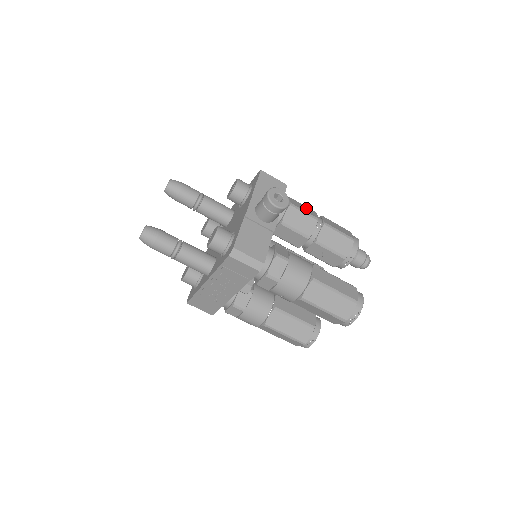
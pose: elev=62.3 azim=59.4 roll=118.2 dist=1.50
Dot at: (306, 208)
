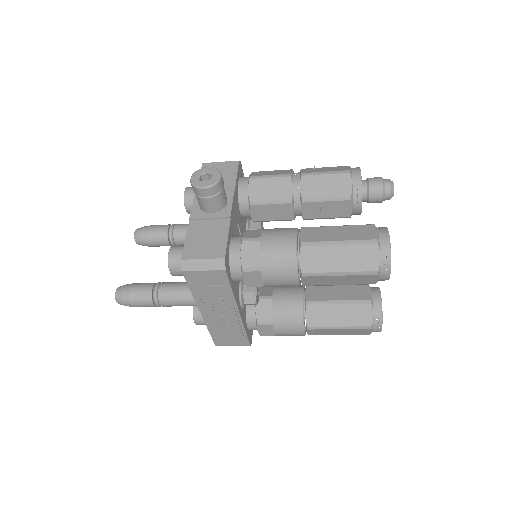
Dot at: (276, 172)
